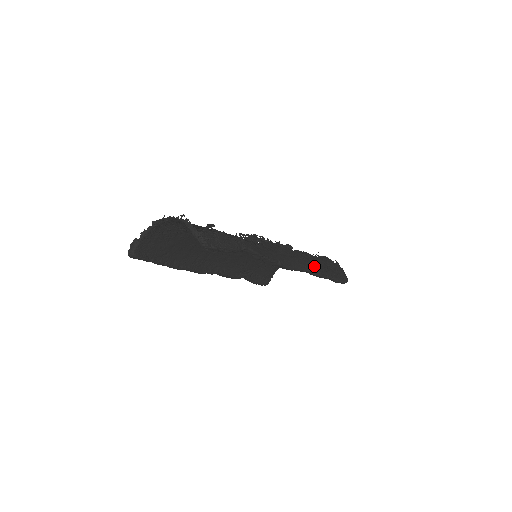
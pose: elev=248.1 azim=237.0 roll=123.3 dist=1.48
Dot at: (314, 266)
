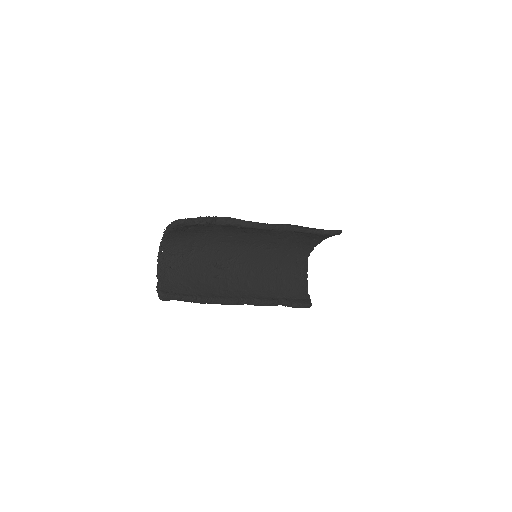
Dot at: (294, 225)
